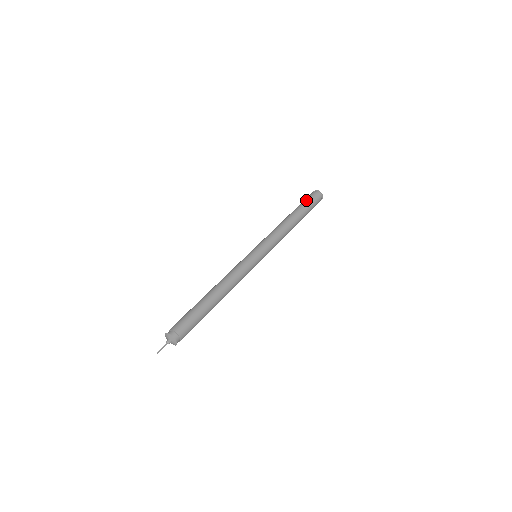
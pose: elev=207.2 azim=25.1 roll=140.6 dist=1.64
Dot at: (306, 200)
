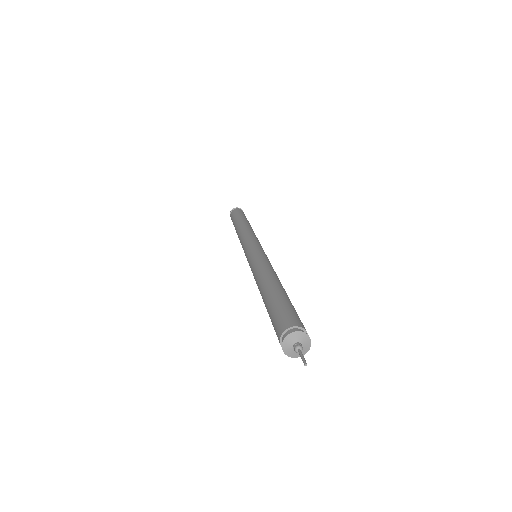
Dot at: (232, 219)
